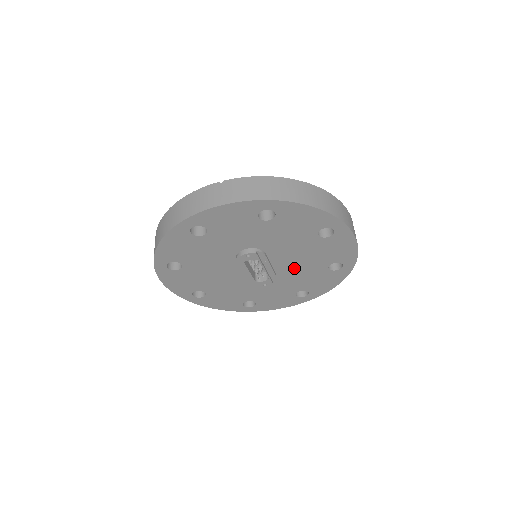
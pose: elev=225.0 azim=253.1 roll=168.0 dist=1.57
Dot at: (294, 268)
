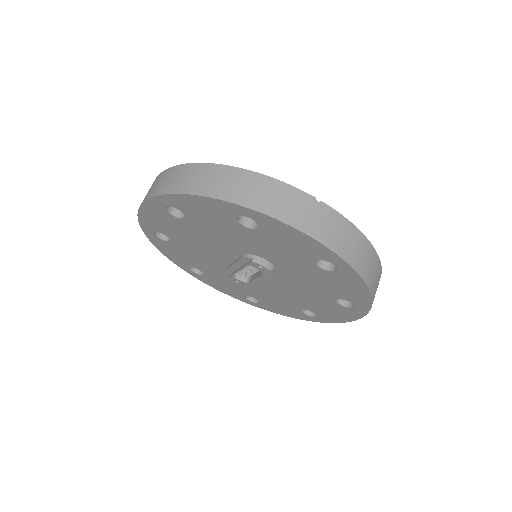
Dot at: (278, 291)
